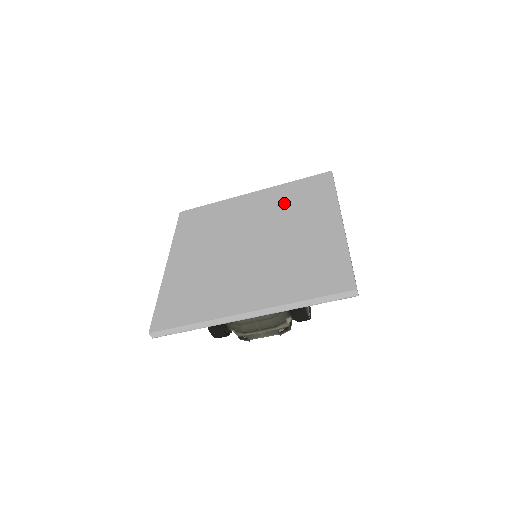
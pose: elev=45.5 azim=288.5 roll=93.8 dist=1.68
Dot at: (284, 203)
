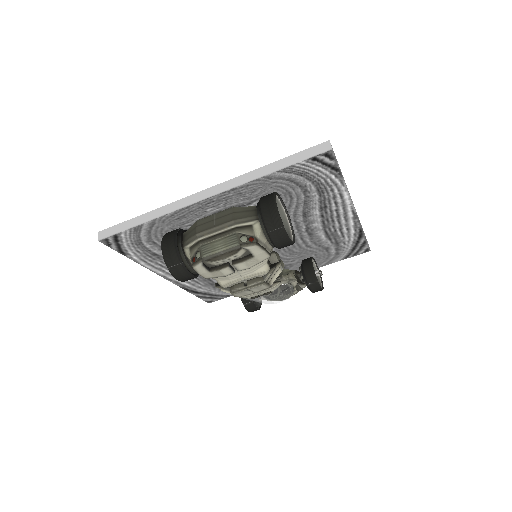
Dot at: occluded
